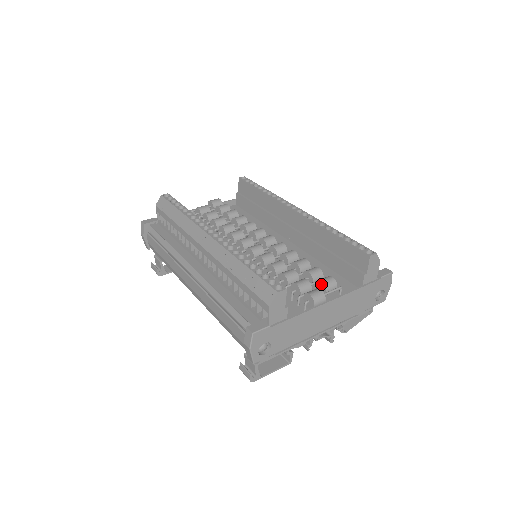
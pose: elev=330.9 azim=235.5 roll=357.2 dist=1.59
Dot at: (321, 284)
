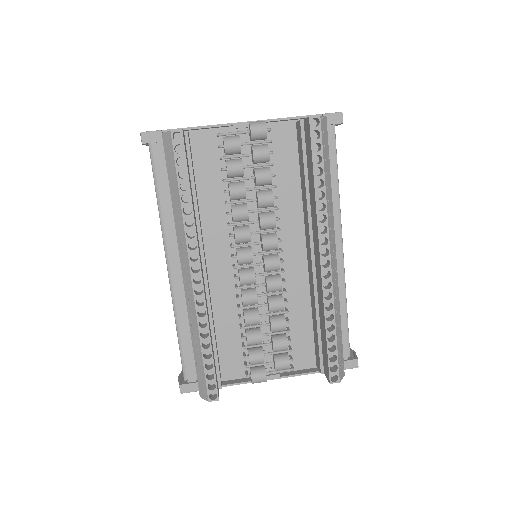
Dot at: (274, 364)
